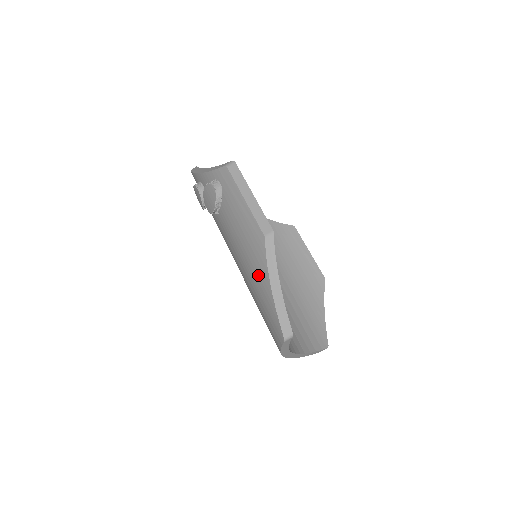
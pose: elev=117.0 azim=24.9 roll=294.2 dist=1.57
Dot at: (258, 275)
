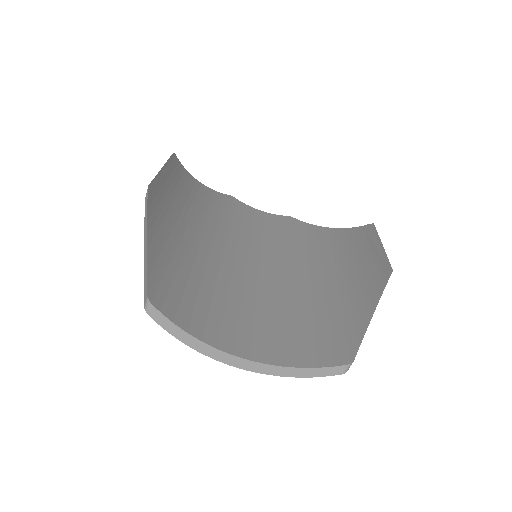
Dot at: occluded
